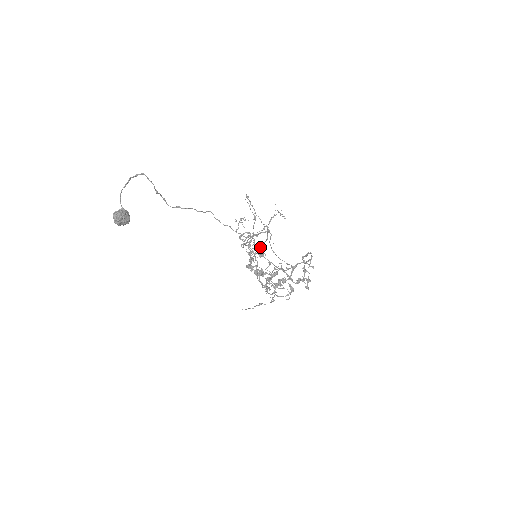
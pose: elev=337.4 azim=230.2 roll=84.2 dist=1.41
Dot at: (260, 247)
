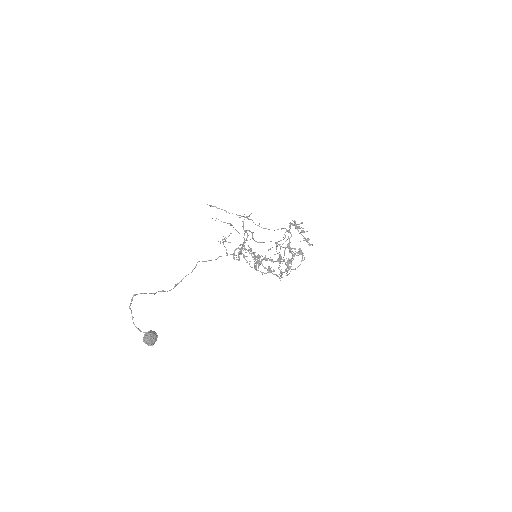
Dot at: (253, 239)
